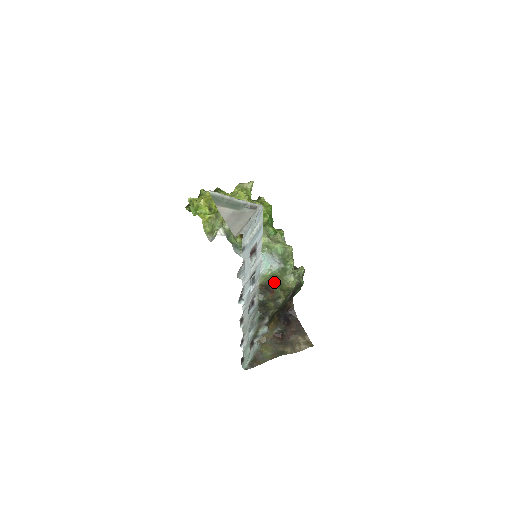
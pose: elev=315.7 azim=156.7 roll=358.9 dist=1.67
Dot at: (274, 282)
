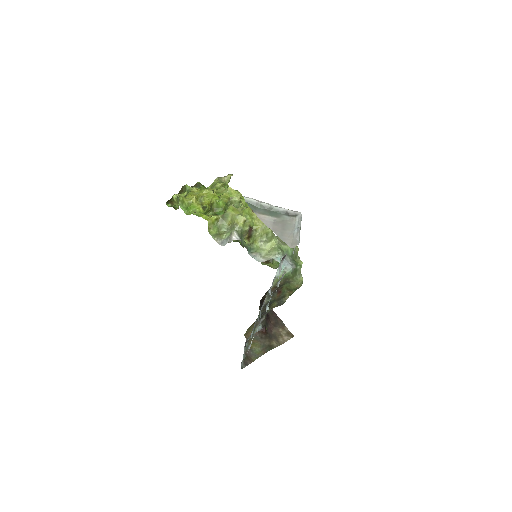
Dot at: (284, 283)
